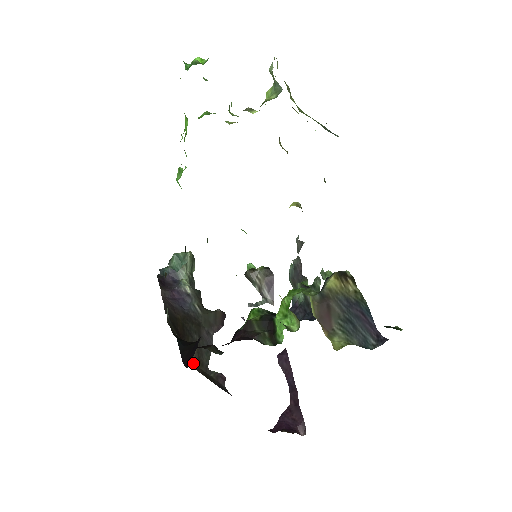
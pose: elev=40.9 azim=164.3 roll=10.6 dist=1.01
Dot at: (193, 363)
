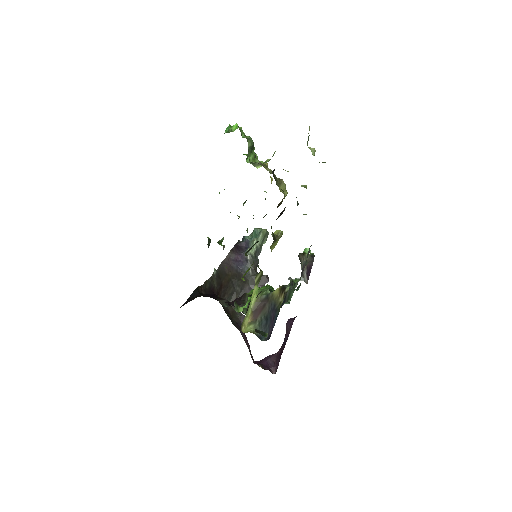
Dot at: occluded
